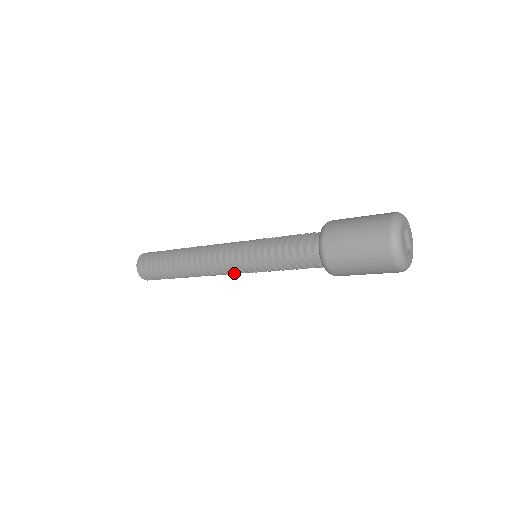
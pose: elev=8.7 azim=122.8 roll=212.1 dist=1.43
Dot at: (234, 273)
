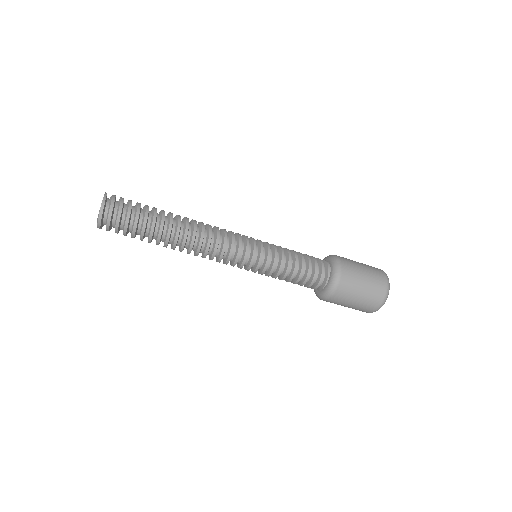
Dot at: (232, 254)
